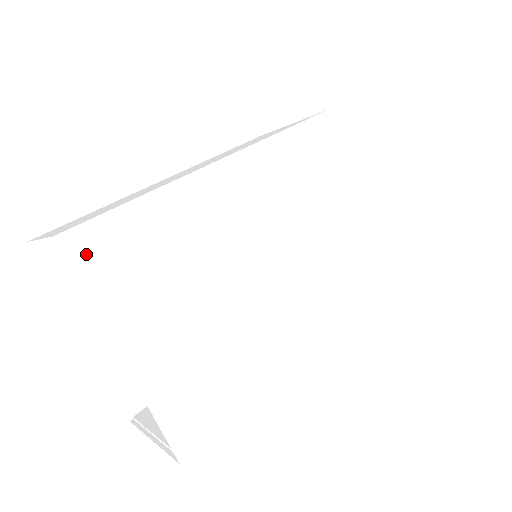
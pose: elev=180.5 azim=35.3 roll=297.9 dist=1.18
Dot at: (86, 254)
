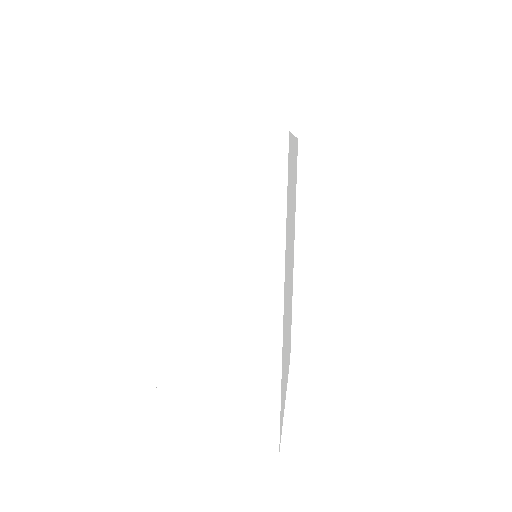
Dot at: occluded
